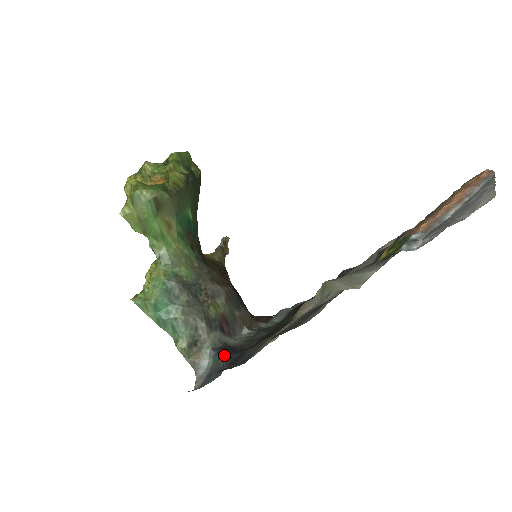
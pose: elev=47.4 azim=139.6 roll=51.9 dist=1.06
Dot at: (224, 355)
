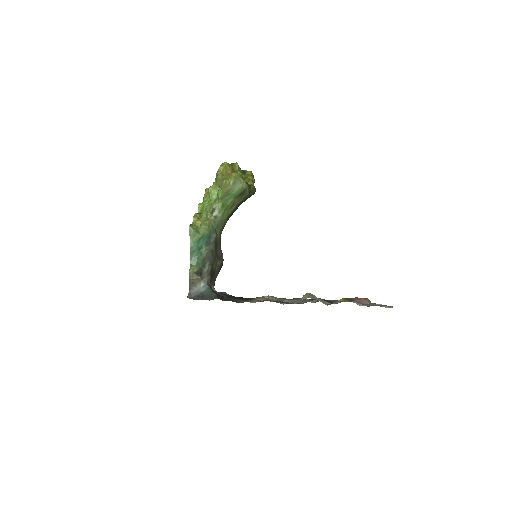
Dot at: (215, 292)
